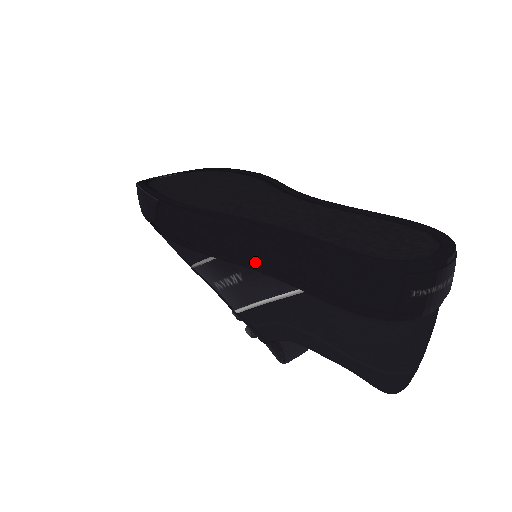
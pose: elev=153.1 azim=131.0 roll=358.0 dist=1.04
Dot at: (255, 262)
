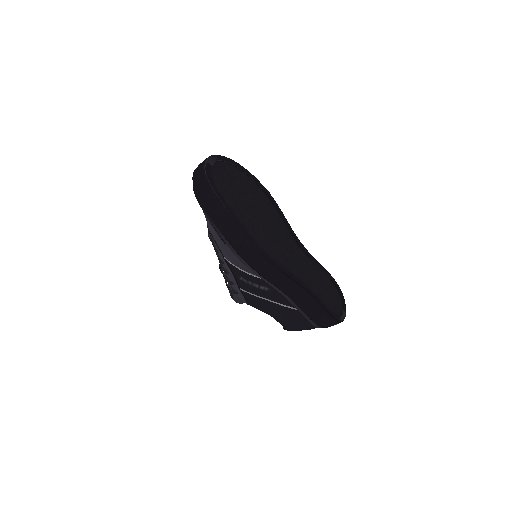
Dot at: (286, 294)
